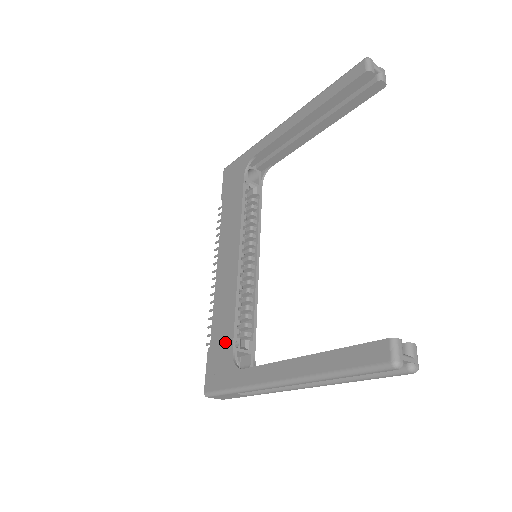
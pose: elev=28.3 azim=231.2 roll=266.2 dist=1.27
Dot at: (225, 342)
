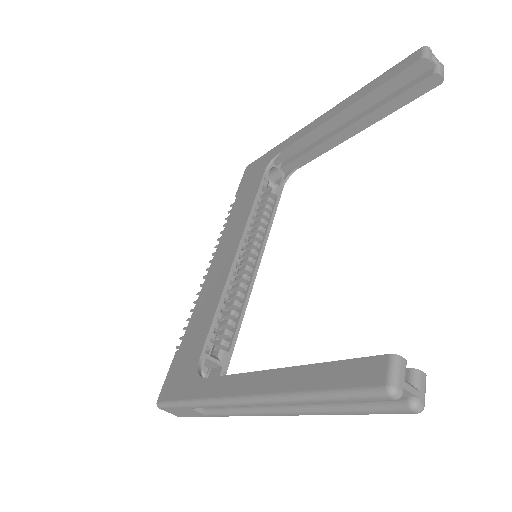
Dot at: (195, 345)
